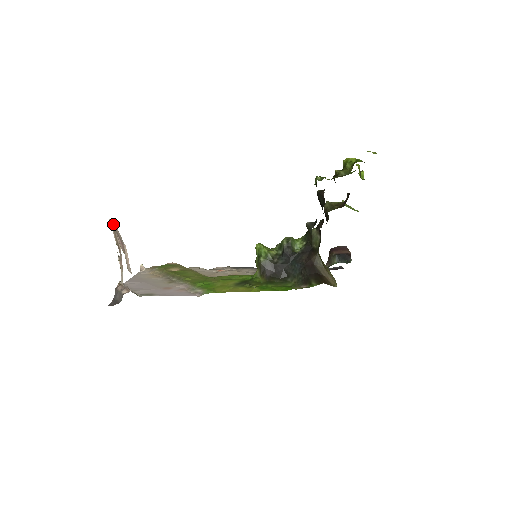
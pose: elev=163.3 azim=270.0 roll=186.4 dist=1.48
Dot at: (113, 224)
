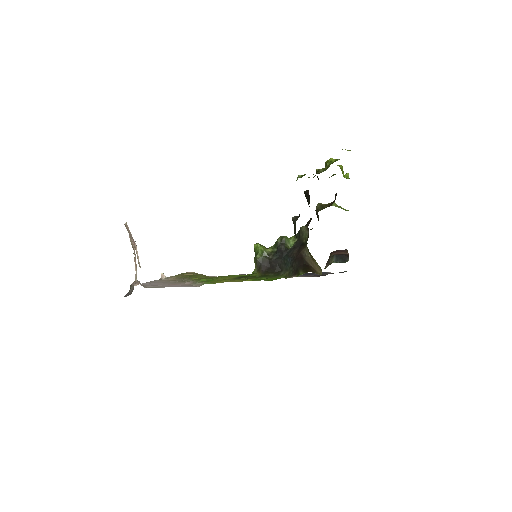
Dot at: (126, 226)
